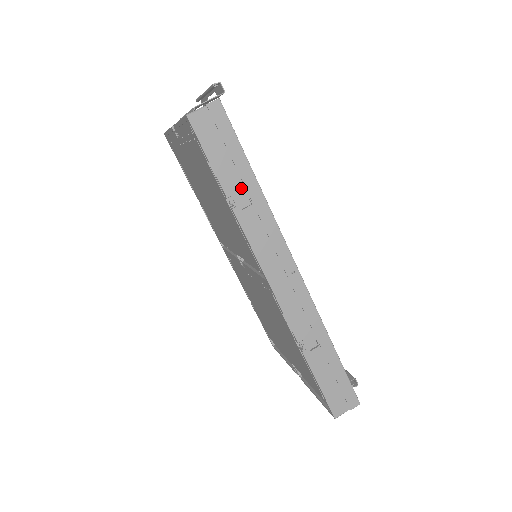
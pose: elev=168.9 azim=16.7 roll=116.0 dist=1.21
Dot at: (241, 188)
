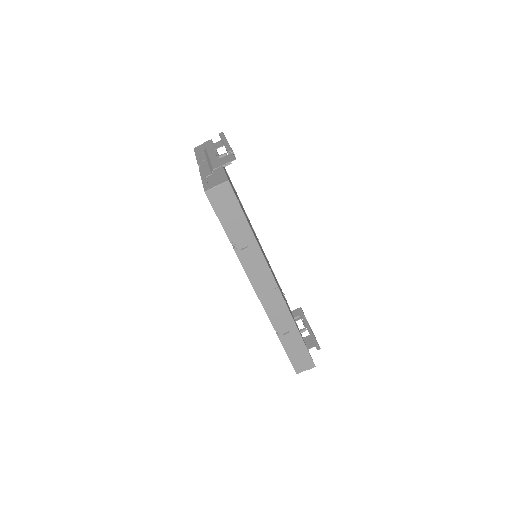
Dot at: (241, 237)
